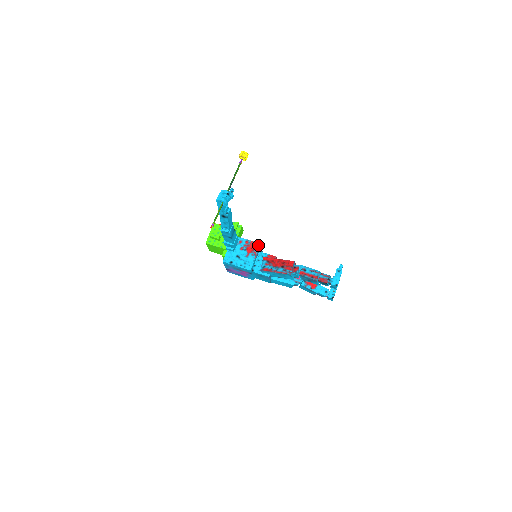
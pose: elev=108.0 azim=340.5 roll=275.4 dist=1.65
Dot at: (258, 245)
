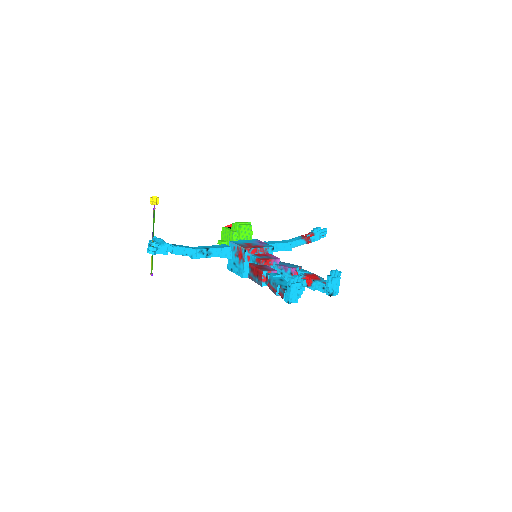
Dot at: (244, 251)
